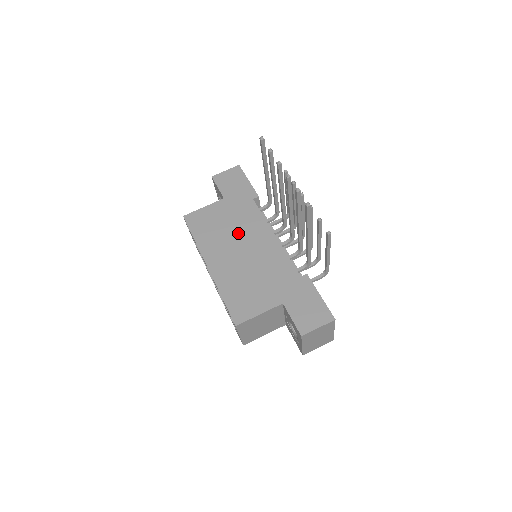
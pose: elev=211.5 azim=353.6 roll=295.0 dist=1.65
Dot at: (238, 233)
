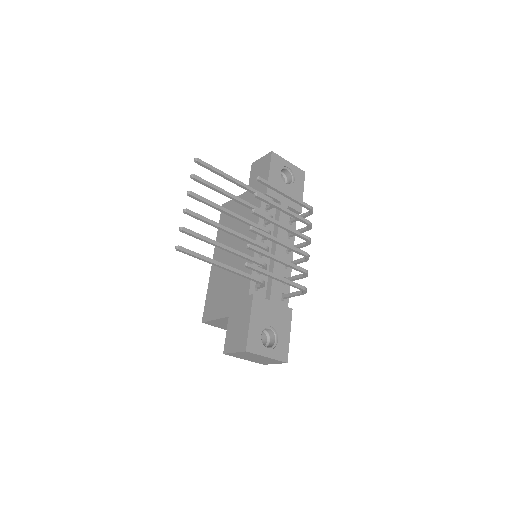
Dot at: occluded
